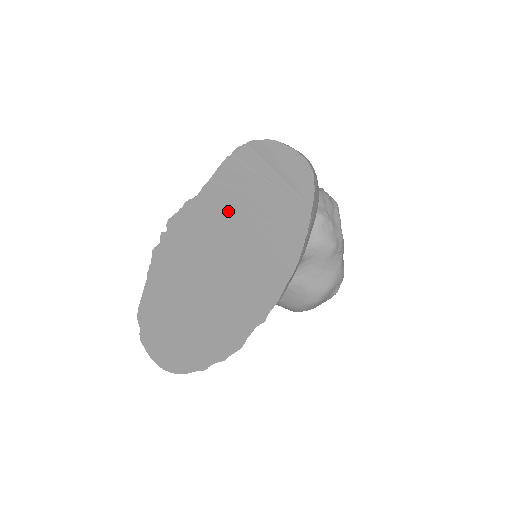
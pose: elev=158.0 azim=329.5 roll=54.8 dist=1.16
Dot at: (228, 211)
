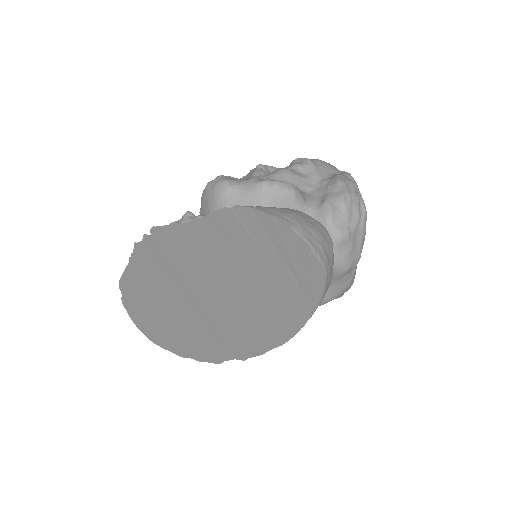
Dot at: (219, 257)
